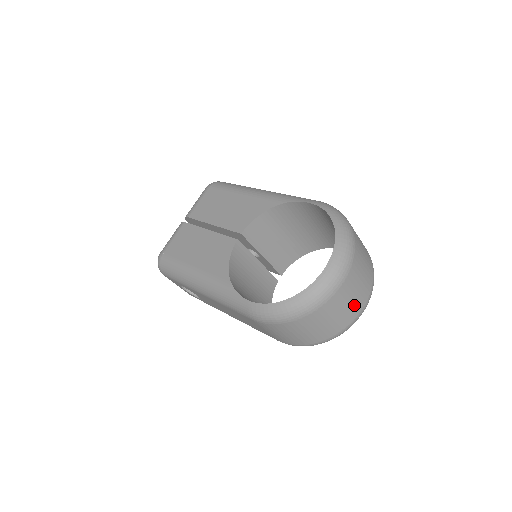
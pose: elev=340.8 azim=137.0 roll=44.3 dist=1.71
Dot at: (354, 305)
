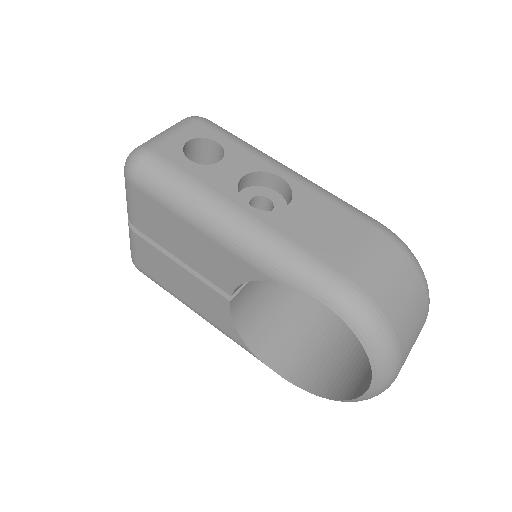
Dot at: occluded
